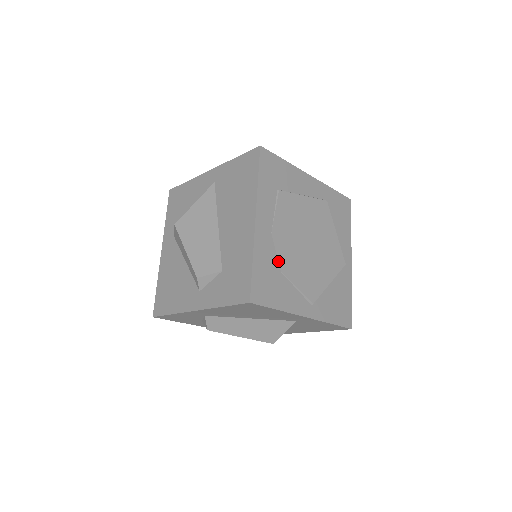
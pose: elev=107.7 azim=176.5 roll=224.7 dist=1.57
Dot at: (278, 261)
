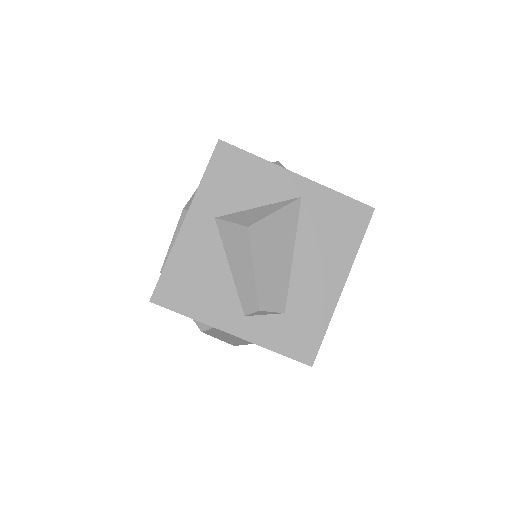
Dot at: occluded
